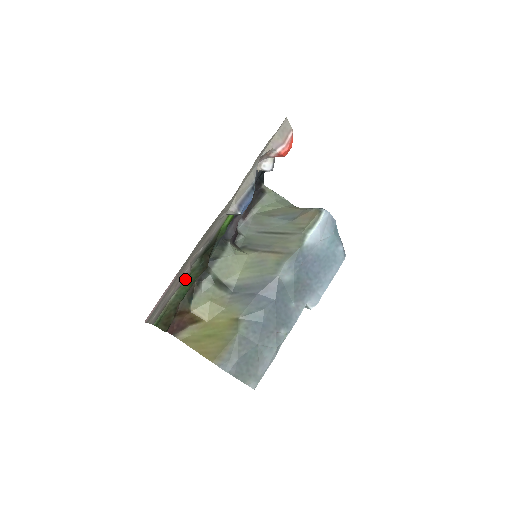
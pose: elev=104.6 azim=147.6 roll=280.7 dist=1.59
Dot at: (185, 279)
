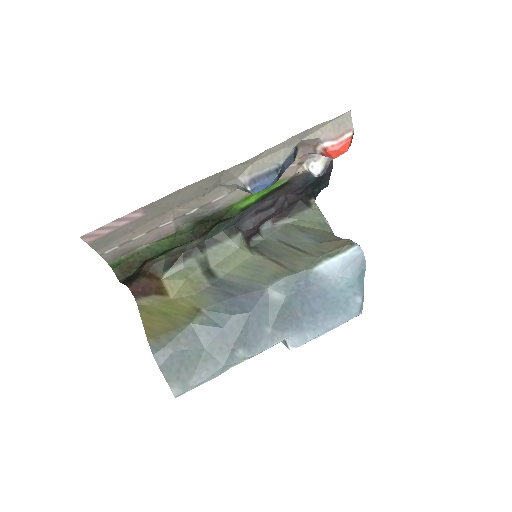
Dot at: (166, 236)
